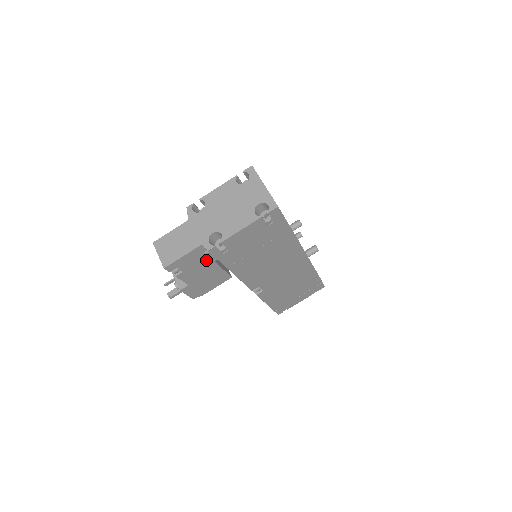
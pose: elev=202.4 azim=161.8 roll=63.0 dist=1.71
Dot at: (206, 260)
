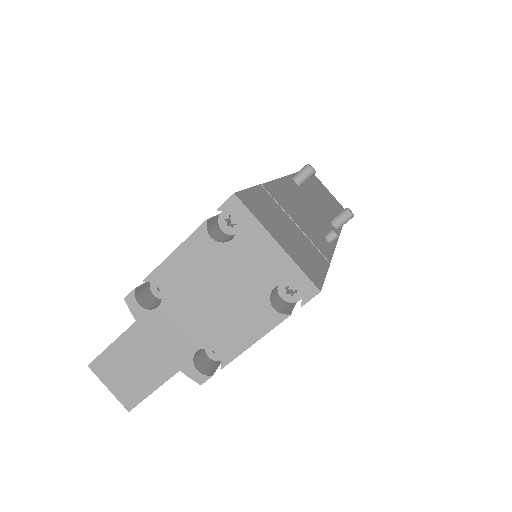
Dot at: occluded
